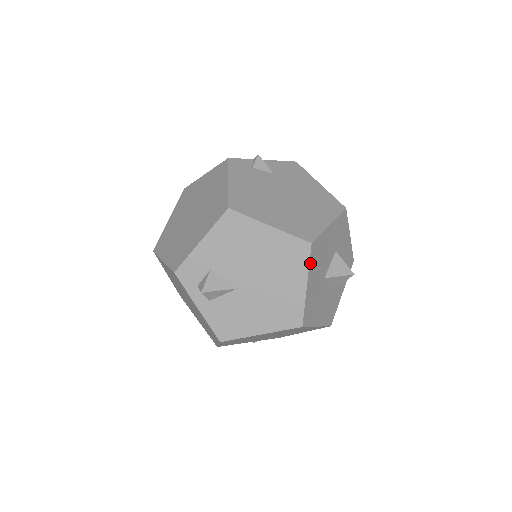
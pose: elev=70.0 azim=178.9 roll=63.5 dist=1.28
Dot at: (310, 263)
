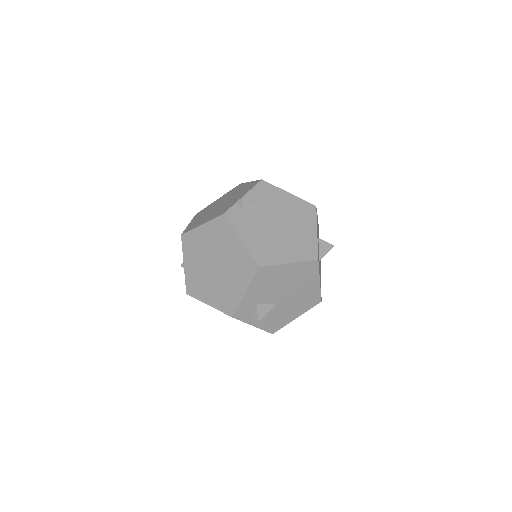
Dot at: occluded
